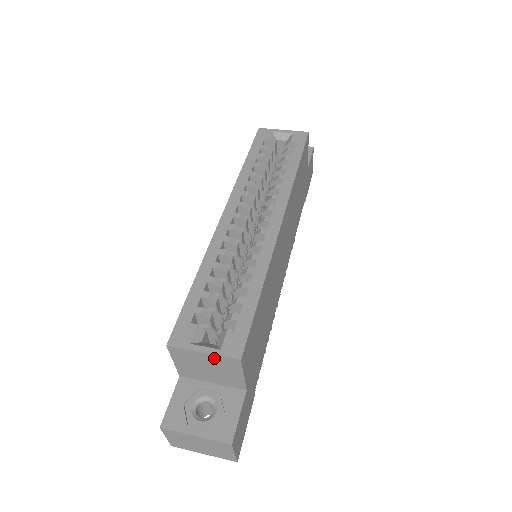
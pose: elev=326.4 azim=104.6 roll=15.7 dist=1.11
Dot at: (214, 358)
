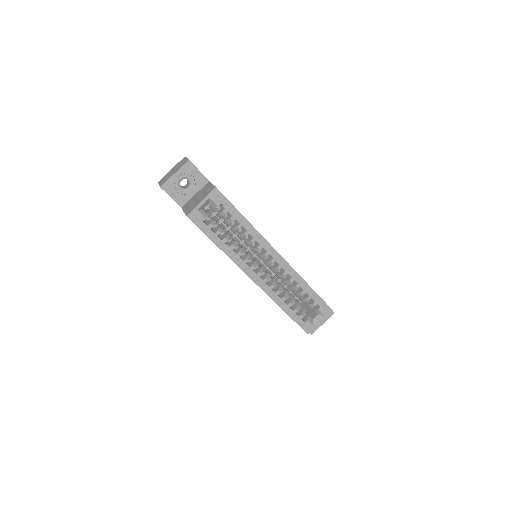
Dot at: (323, 318)
